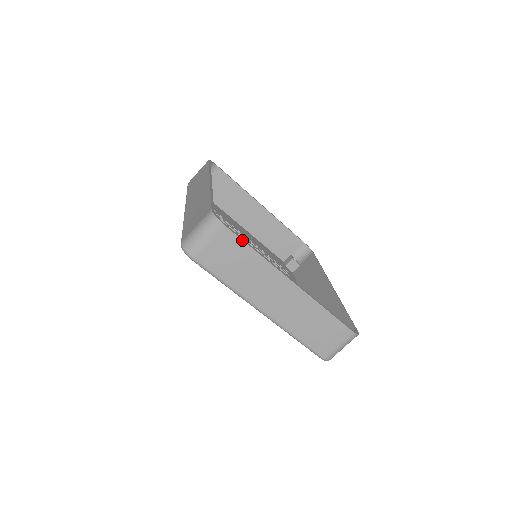
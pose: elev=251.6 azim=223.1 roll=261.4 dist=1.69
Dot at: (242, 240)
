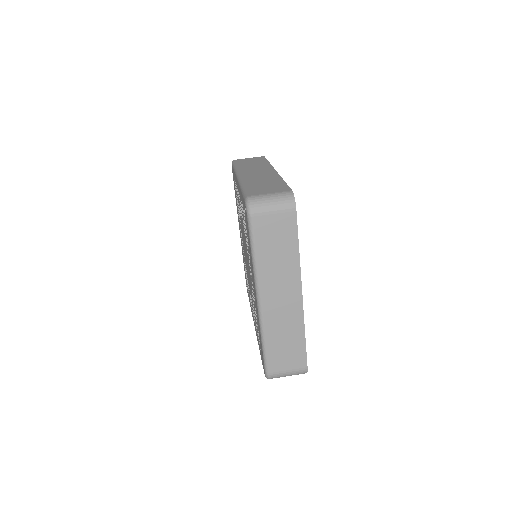
Dot at: occluded
